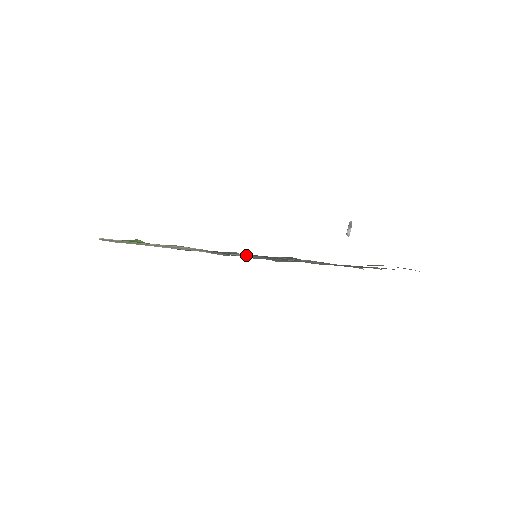
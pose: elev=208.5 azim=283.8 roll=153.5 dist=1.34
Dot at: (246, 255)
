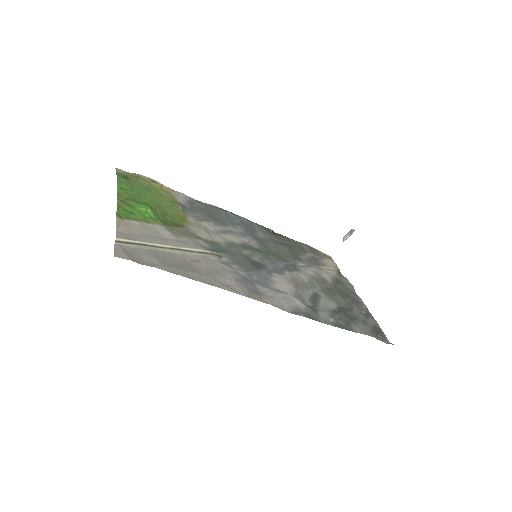
Dot at: (250, 273)
